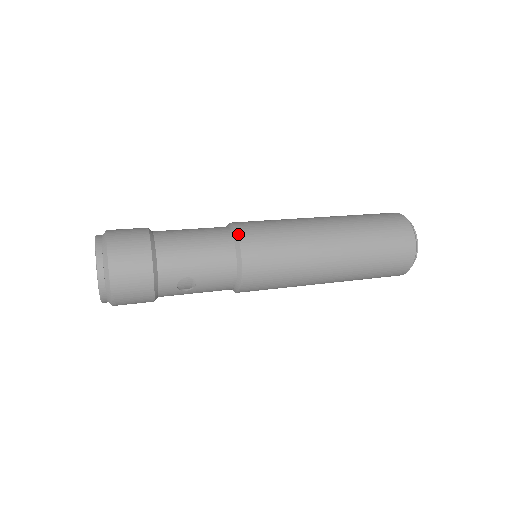
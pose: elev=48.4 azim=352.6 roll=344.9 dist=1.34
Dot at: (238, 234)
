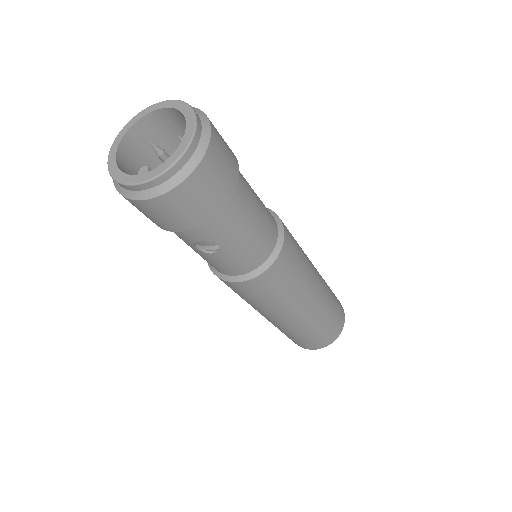
Dot at: (284, 244)
